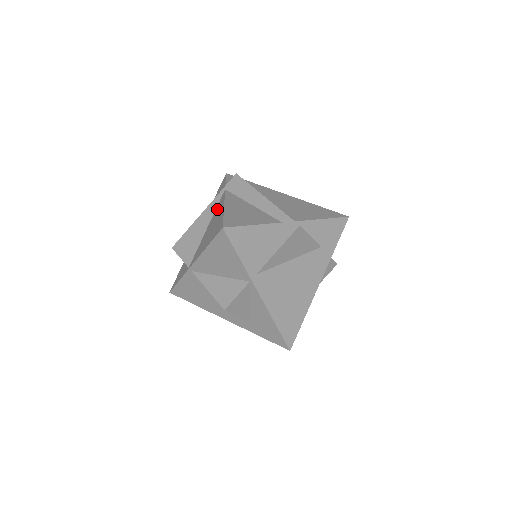
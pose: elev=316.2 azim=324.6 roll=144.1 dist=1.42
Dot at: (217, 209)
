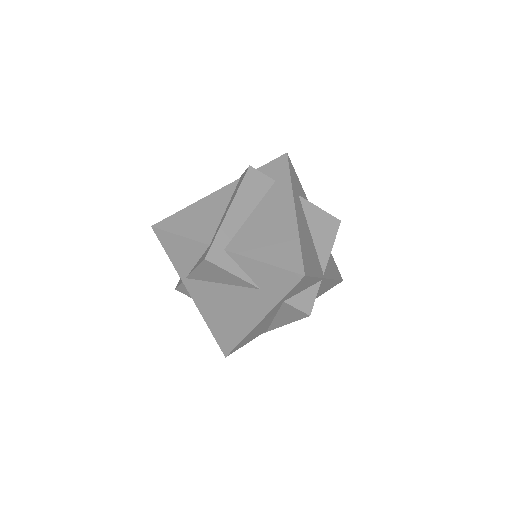
Dot at: occluded
